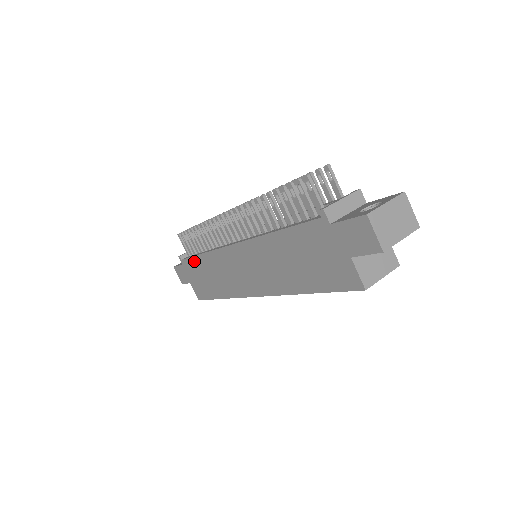
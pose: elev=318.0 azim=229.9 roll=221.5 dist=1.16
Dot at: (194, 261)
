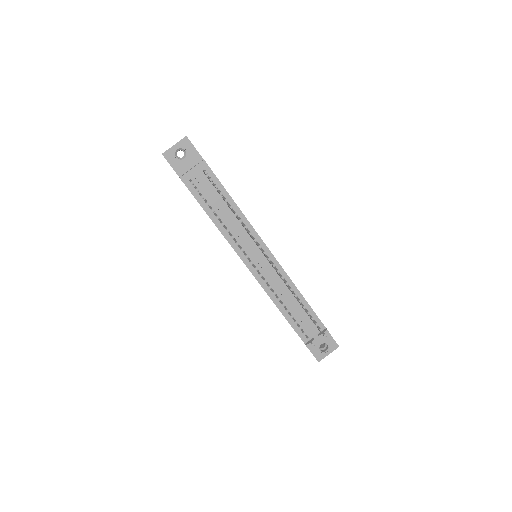
Dot at: occluded
